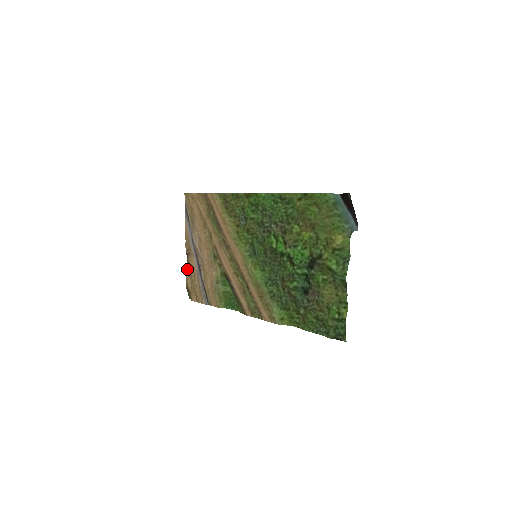
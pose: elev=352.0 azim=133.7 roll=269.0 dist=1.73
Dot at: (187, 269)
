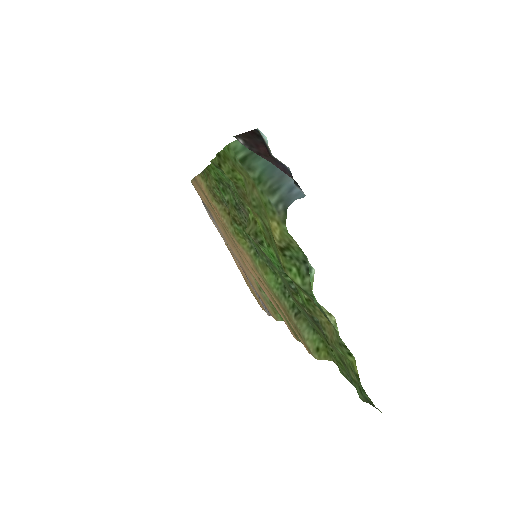
Dot at: occluded
